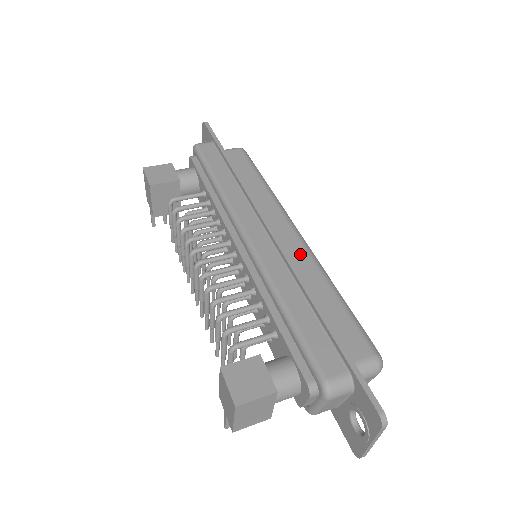
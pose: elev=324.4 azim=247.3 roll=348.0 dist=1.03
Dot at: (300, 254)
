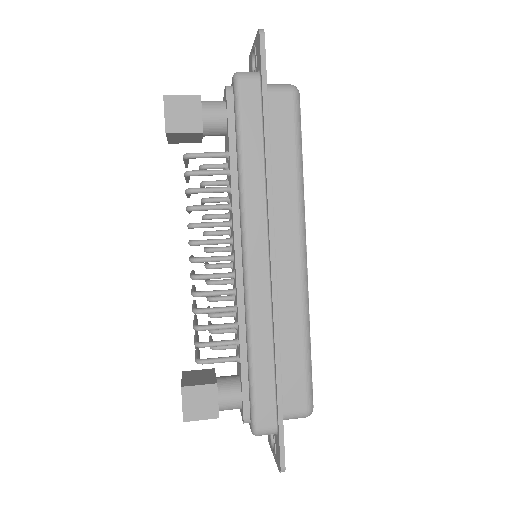
Dot at: (293, 289)
